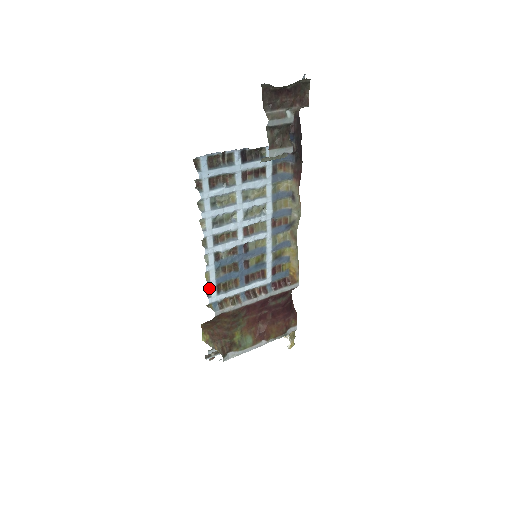
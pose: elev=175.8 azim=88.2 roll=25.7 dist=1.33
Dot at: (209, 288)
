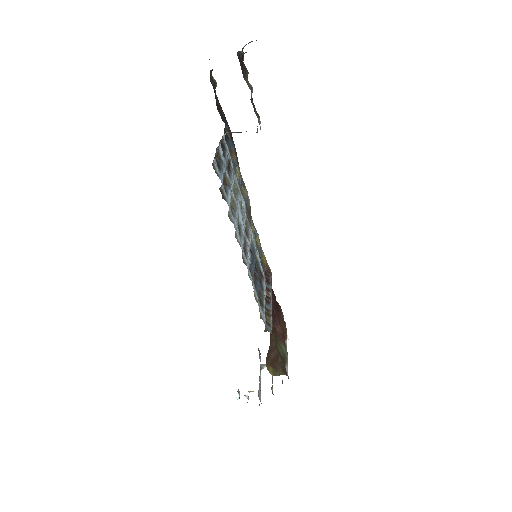
Dot at: (259, 310)
